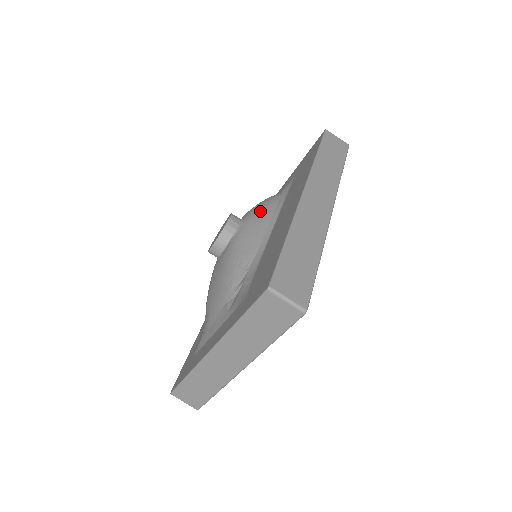
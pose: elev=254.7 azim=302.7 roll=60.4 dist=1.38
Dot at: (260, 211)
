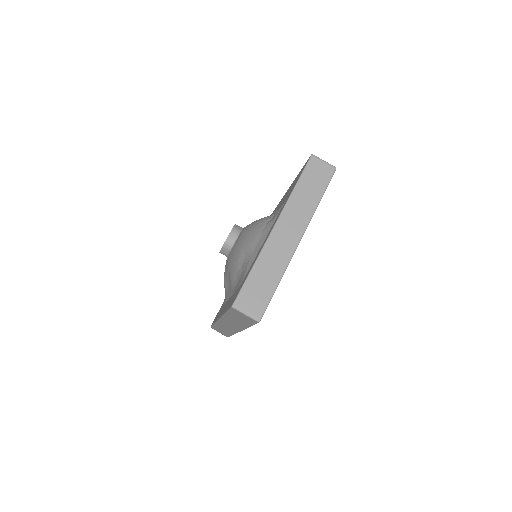
Dot at: occluded
